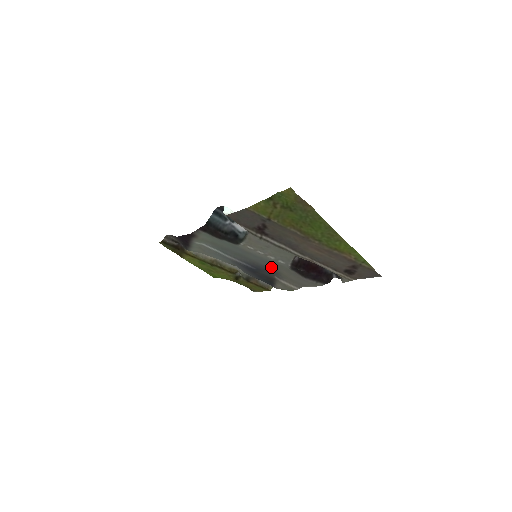
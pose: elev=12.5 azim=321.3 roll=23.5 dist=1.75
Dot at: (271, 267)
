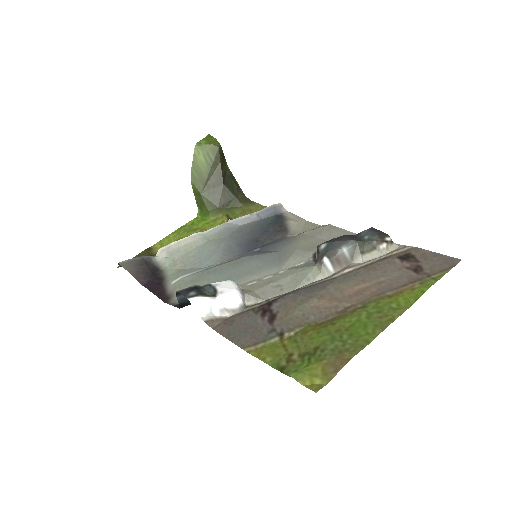
Dot at: (282, 251)
